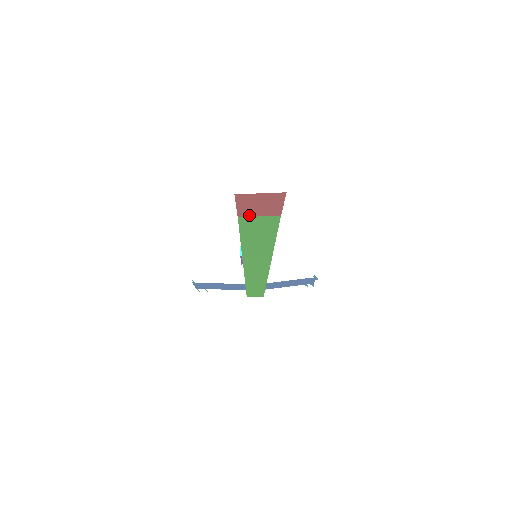
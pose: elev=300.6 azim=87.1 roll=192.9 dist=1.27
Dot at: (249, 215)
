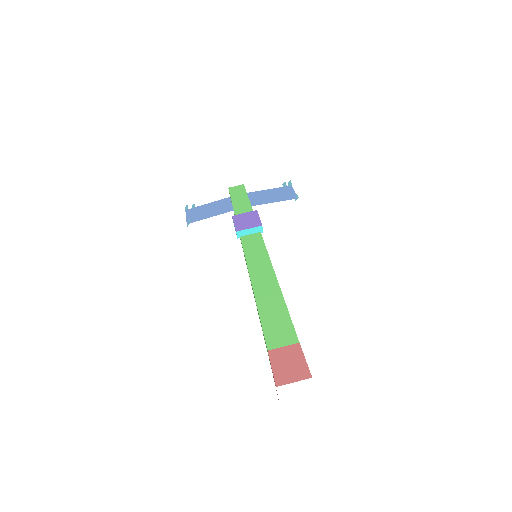
Dot at: occluded
